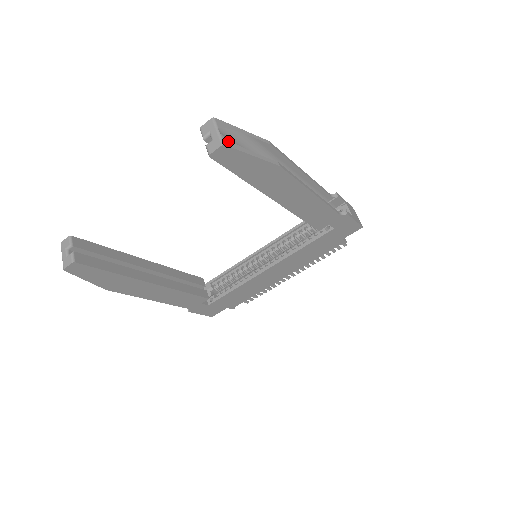
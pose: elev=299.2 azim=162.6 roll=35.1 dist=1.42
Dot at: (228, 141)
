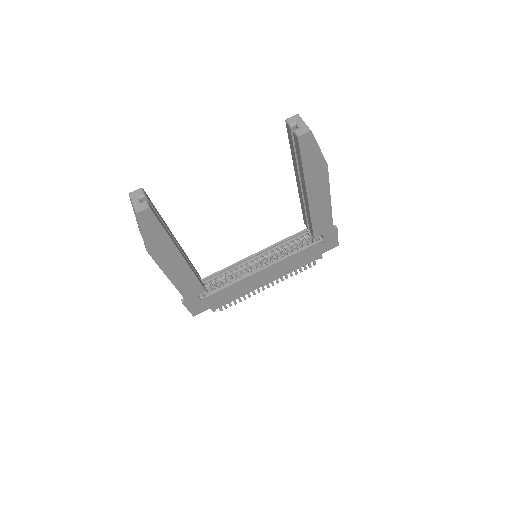
Dot at: occluded
